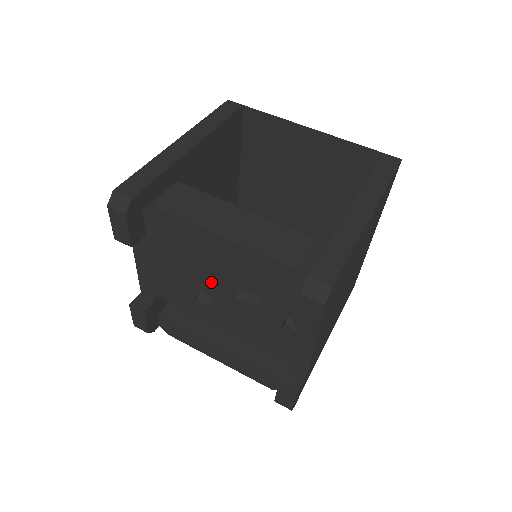
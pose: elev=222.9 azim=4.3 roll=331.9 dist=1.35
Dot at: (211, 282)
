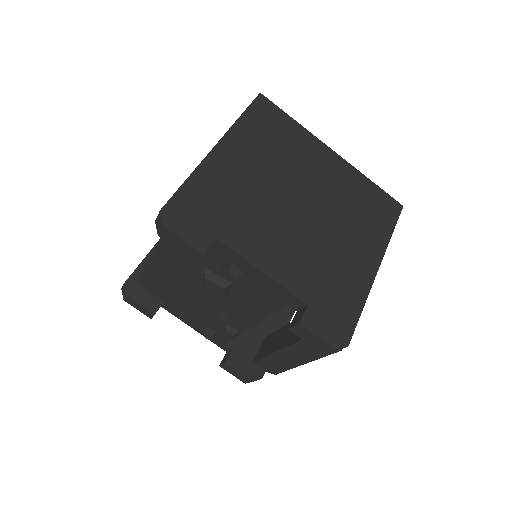
Dot at: (199, 294)
